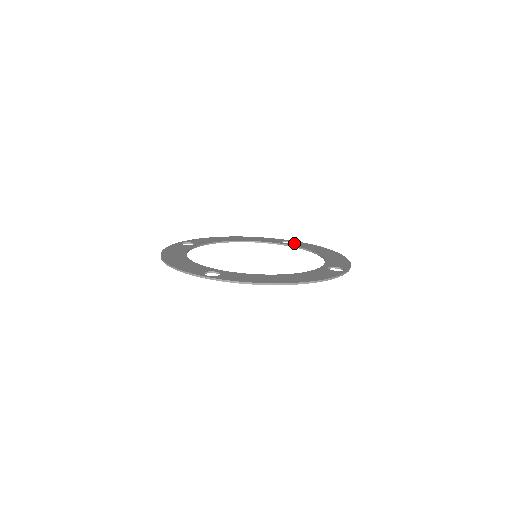
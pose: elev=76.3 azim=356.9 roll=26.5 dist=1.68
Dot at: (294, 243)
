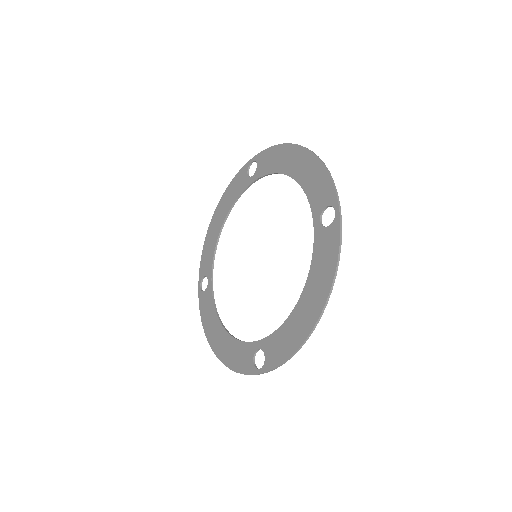
Dot at: (258, 167)
